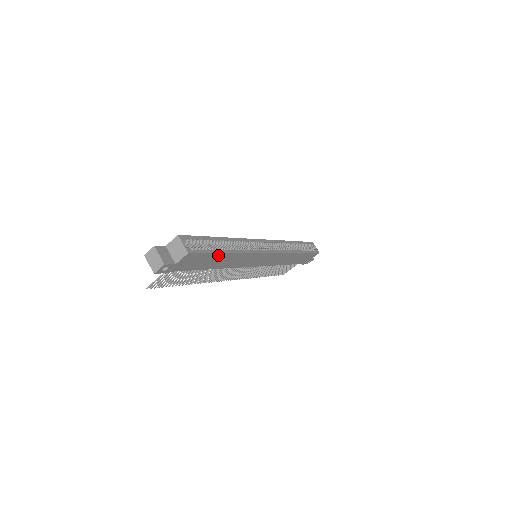
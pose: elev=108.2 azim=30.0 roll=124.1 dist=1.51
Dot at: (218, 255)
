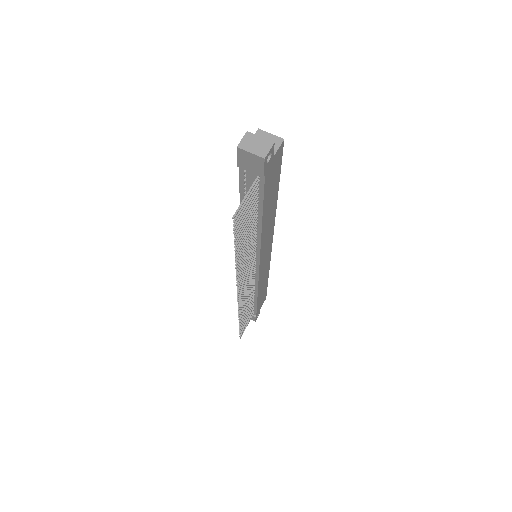
Dot at: (276, 187)
